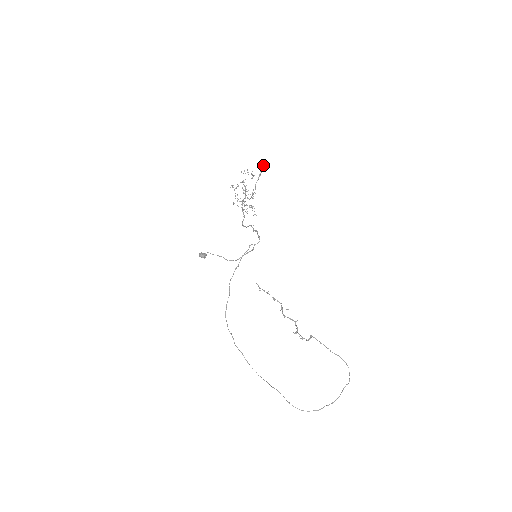
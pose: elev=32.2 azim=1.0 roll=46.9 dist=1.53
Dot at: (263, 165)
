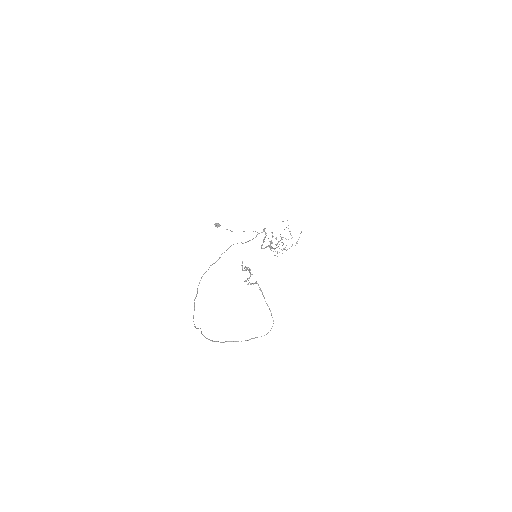
Dot at: occluded
